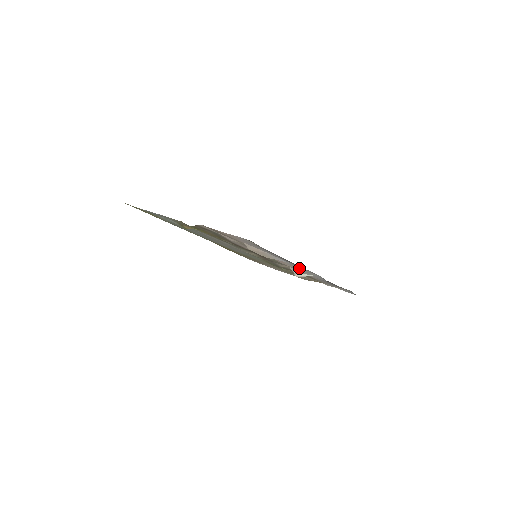
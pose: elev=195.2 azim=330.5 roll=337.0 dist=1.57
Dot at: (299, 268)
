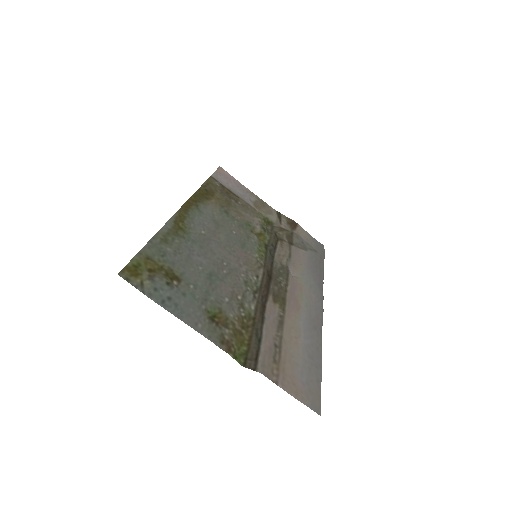
Dot at: (310, 301)
